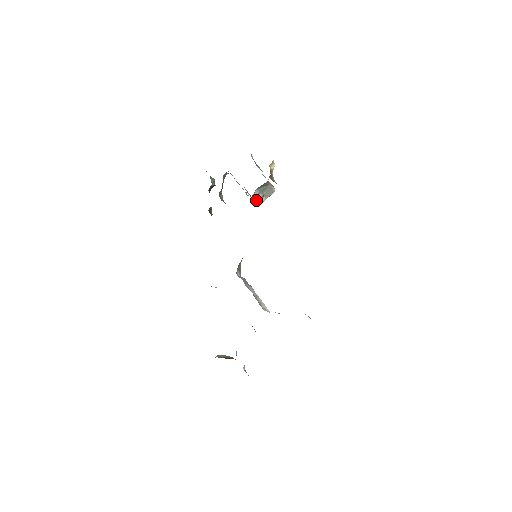
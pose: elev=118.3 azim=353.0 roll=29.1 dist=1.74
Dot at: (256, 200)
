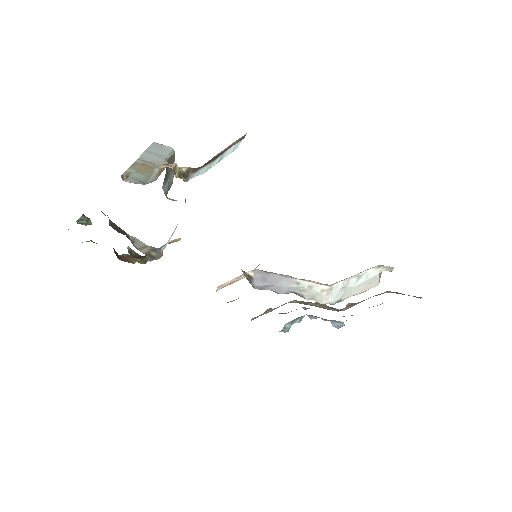
Dot at: (168, 188)
